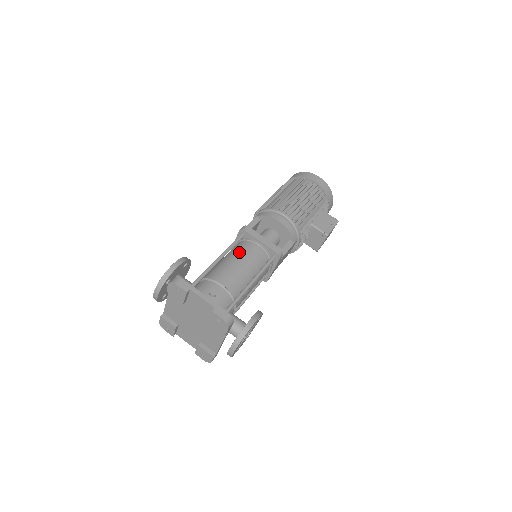
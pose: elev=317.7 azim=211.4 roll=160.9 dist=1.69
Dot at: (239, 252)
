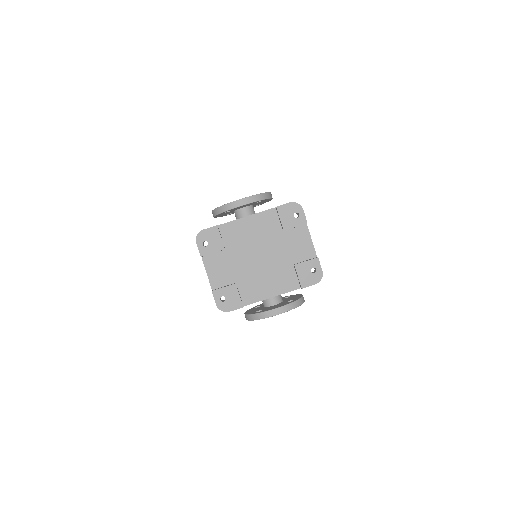
Dot at: occluded
